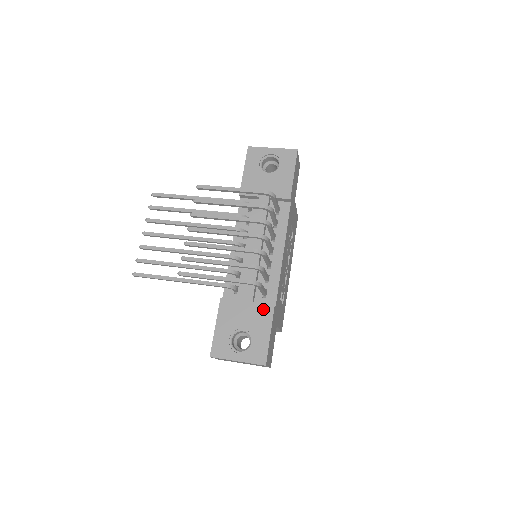
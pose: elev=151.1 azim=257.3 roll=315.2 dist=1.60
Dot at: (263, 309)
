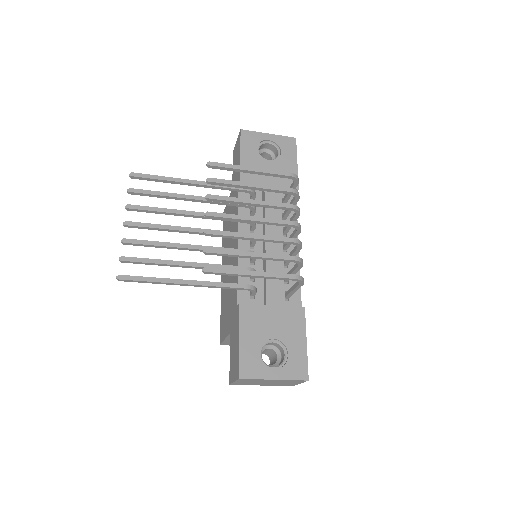
Dot at: (293, 313)
